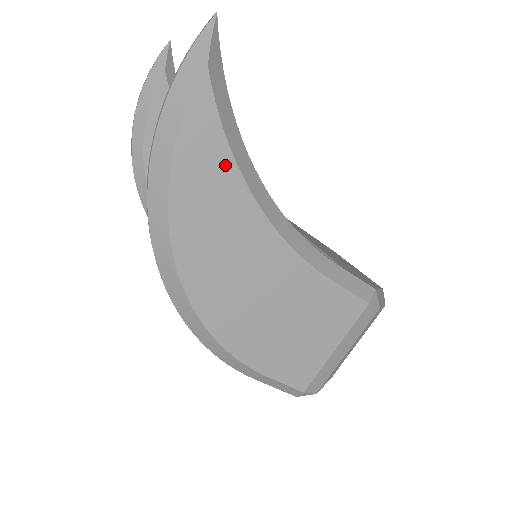
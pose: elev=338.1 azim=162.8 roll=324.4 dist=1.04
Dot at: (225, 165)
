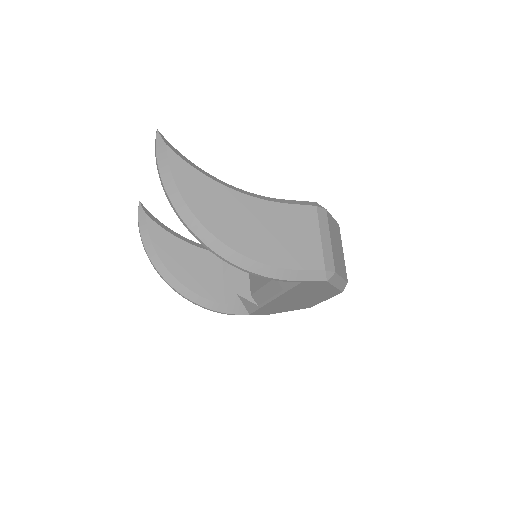
Dot at: (199, 177)
